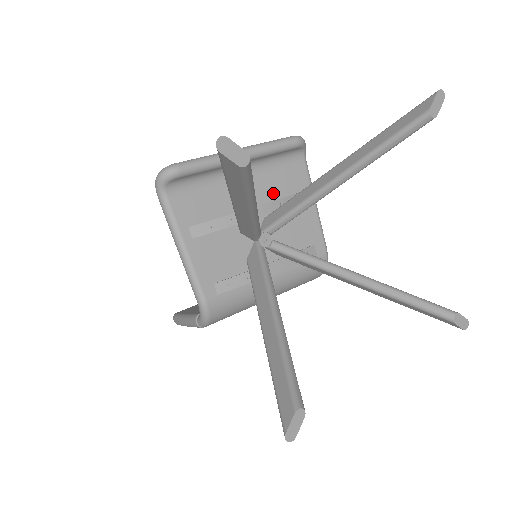
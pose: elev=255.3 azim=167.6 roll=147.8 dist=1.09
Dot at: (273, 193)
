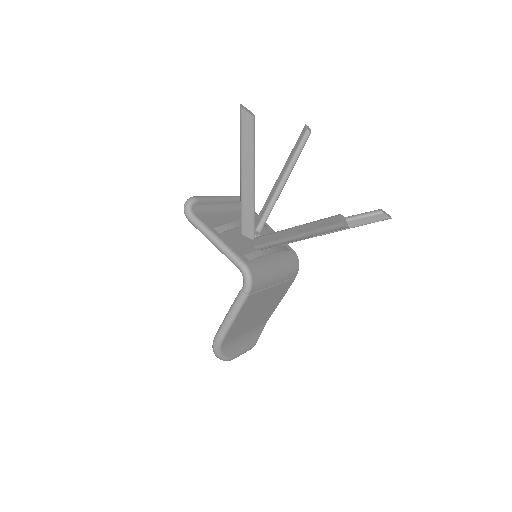
Dot at: occluded
